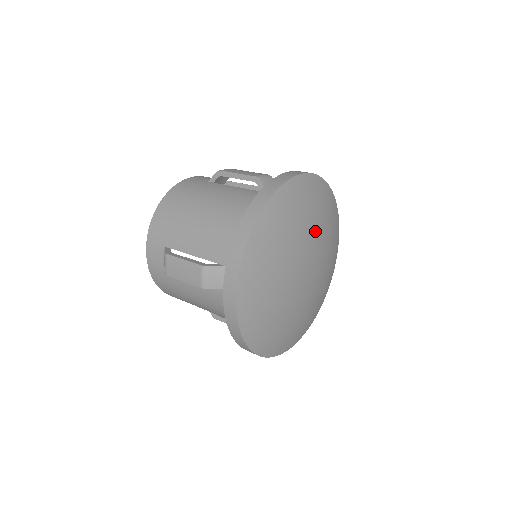
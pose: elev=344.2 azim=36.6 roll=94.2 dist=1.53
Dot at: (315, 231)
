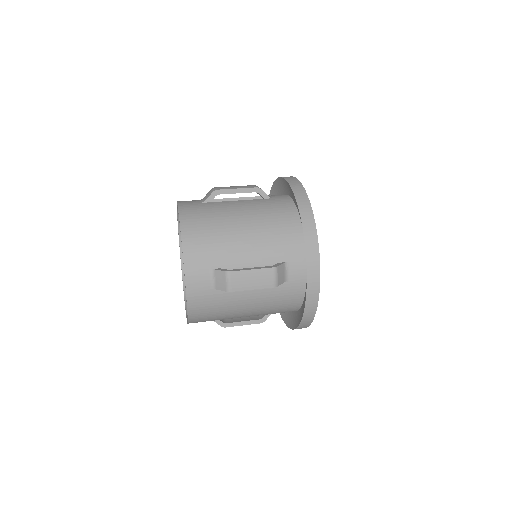
Dot at: occluded
